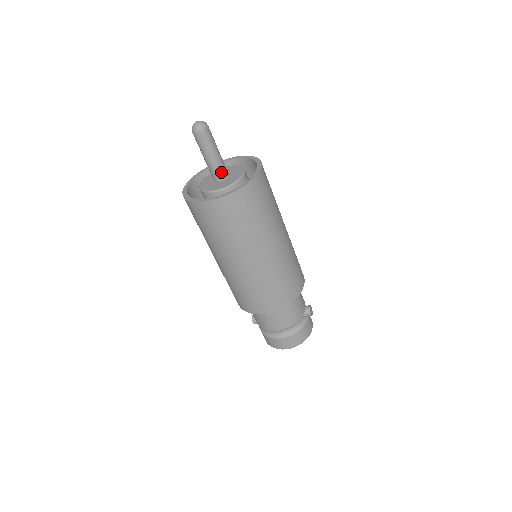
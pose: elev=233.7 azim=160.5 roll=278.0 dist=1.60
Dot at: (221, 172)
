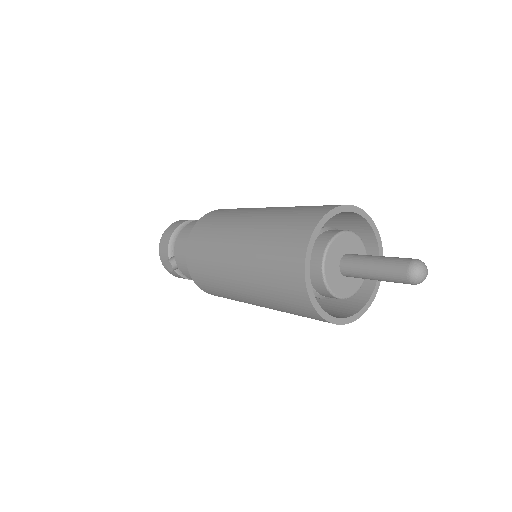
Dot at: occluded
